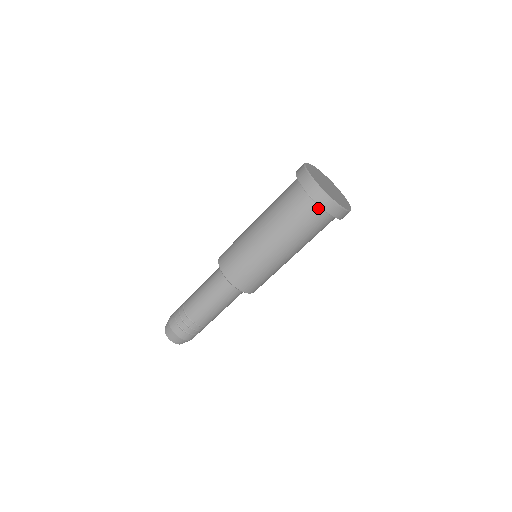
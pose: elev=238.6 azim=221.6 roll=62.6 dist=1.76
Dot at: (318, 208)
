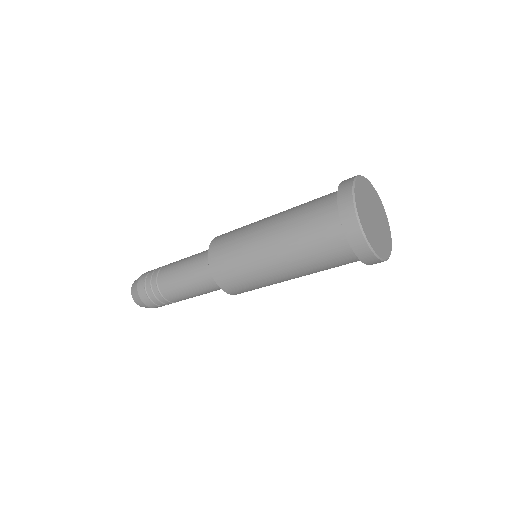
Dot at: (348, 246)
